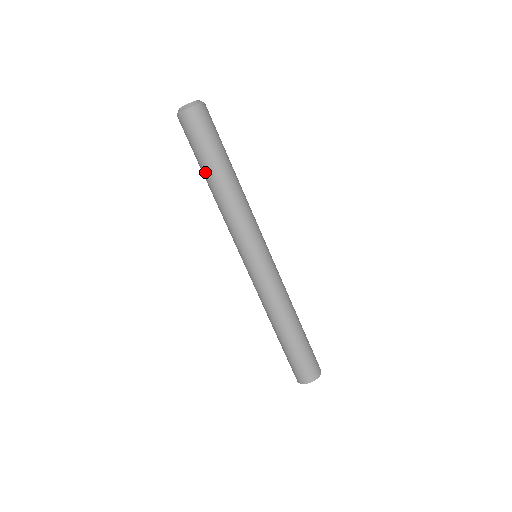
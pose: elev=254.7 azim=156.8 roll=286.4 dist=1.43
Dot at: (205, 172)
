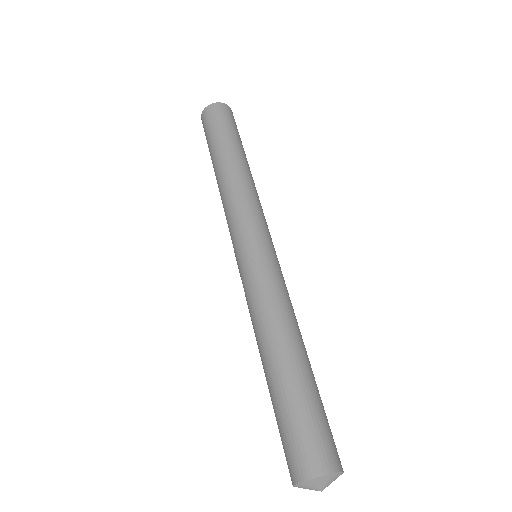
Dot at: (216, 154)
